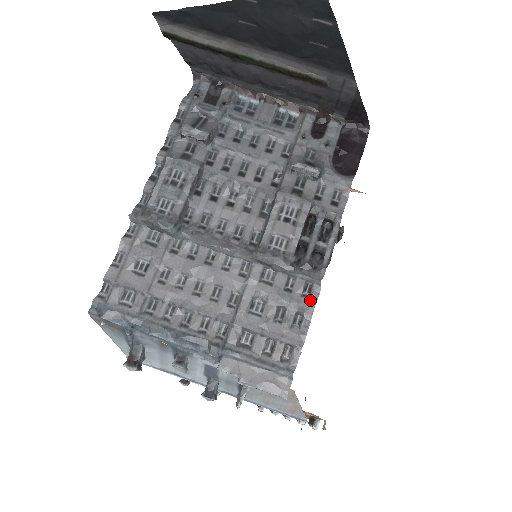
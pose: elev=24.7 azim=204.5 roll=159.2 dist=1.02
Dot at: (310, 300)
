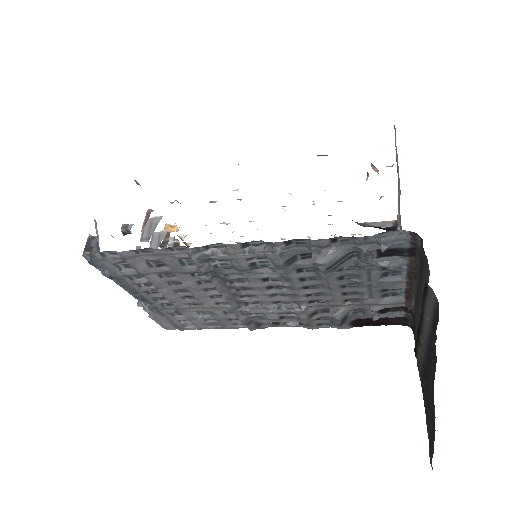
Dot at: (234, 327)
